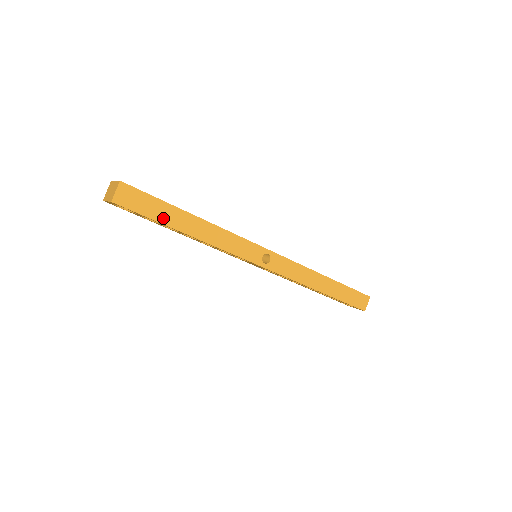
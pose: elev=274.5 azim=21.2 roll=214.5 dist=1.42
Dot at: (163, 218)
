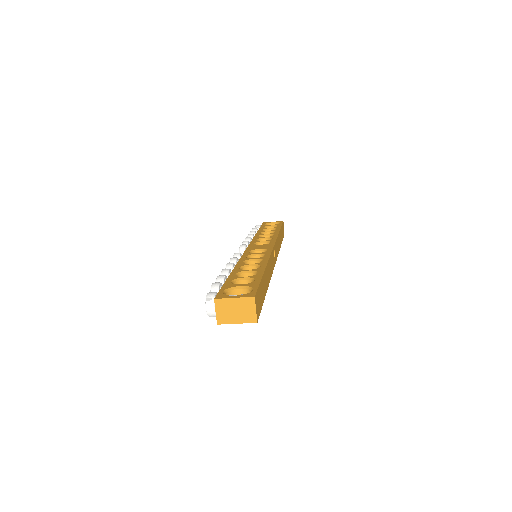
Dot at: (263, 295)
